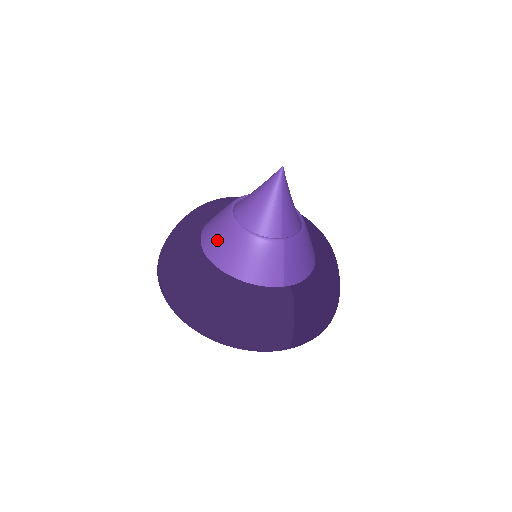
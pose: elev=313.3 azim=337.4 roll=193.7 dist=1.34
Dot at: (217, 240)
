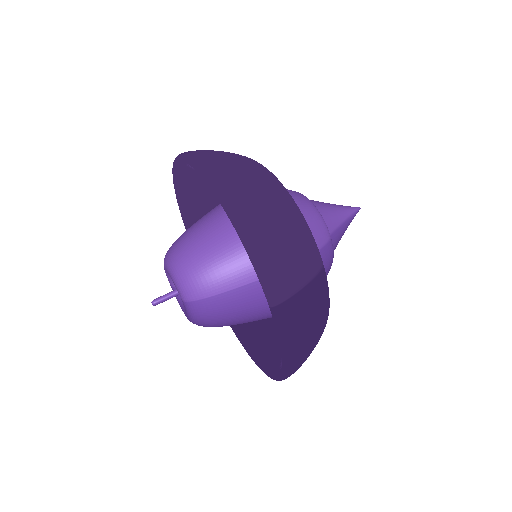
Dot at: occluded
